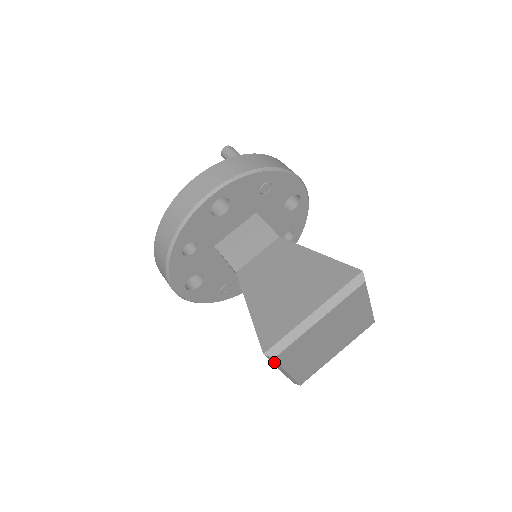
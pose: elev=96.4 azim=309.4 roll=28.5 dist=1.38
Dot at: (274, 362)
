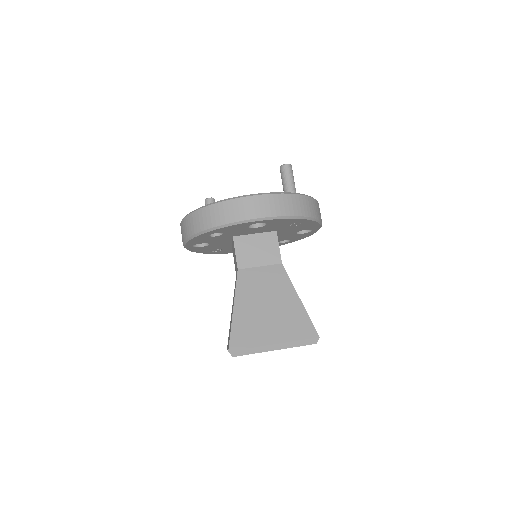
Dot at: occluded
